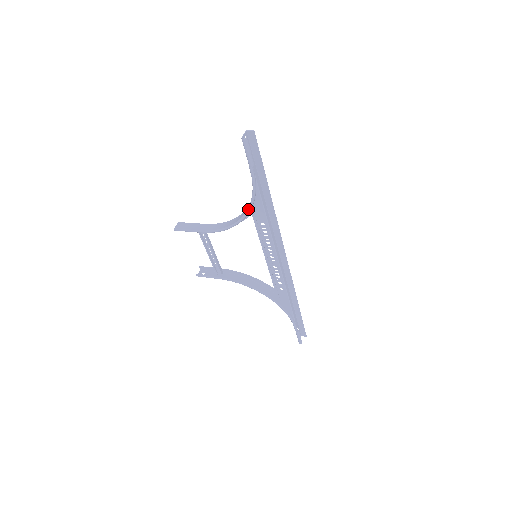
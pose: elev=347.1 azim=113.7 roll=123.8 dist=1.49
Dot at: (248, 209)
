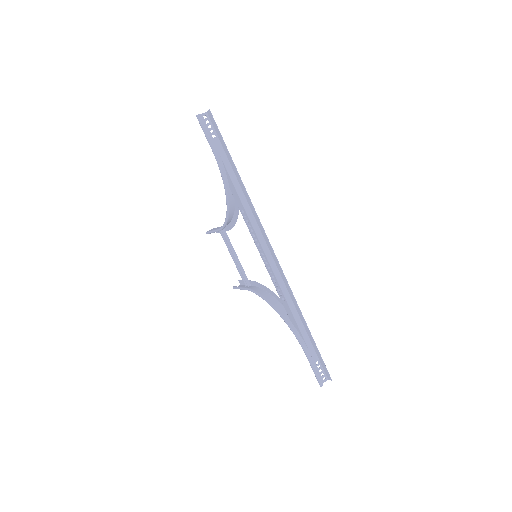
Dot at: (225, 193)
